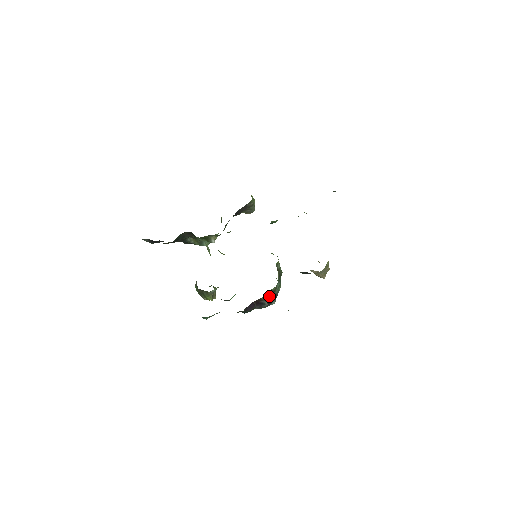
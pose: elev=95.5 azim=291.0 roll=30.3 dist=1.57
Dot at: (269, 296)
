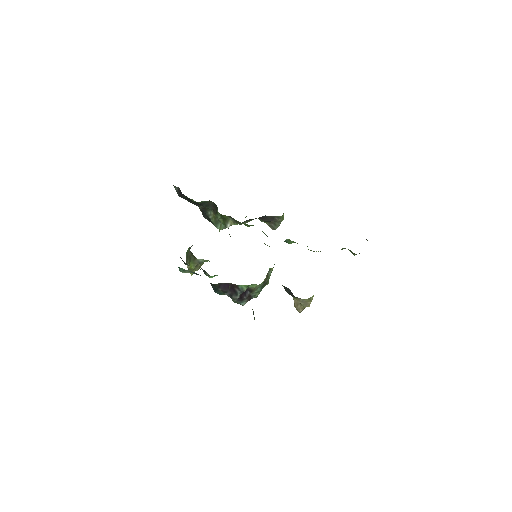
Dot at: (246, 289)
